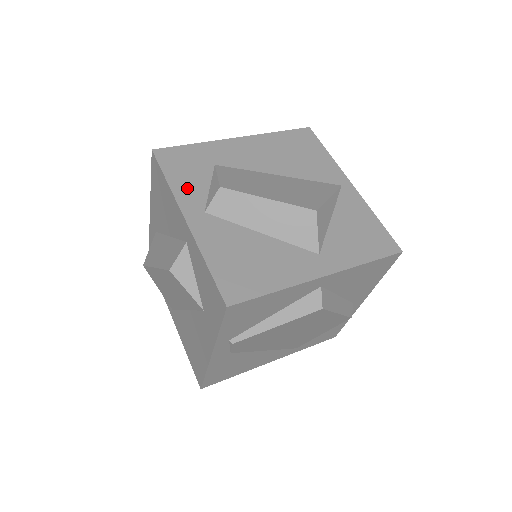
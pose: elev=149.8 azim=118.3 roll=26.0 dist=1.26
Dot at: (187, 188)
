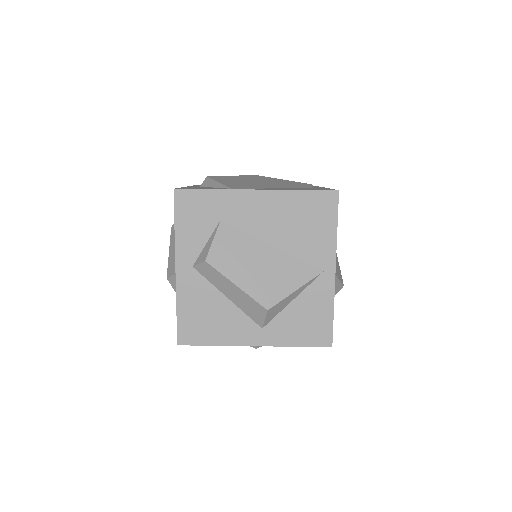
Dot at: (188, 239)
